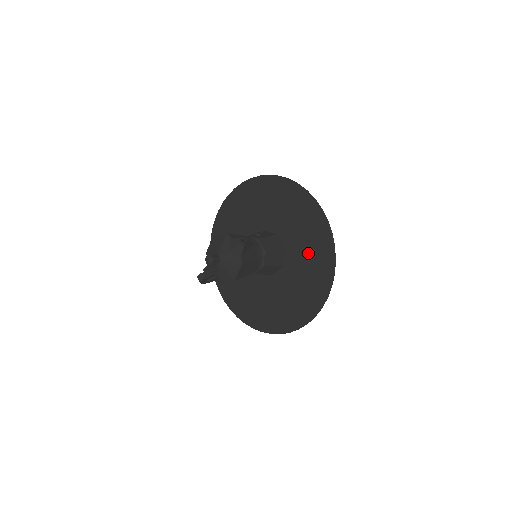
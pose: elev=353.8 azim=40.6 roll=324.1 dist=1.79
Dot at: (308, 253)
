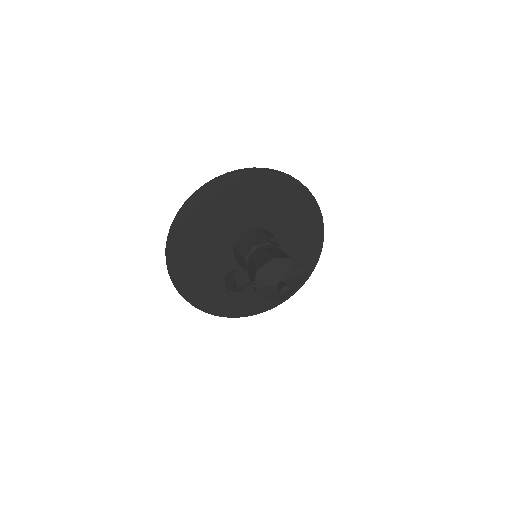
Dot at: (296, 258)
